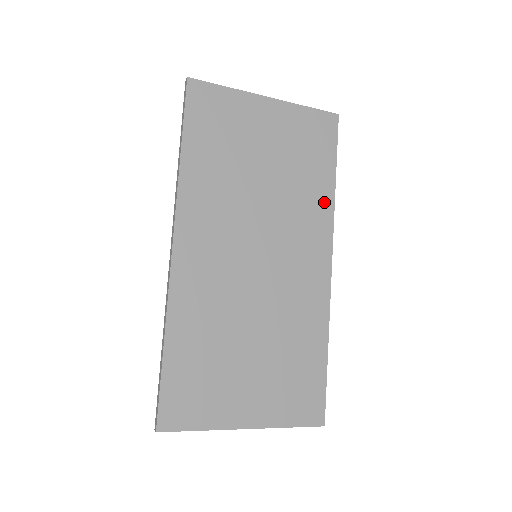
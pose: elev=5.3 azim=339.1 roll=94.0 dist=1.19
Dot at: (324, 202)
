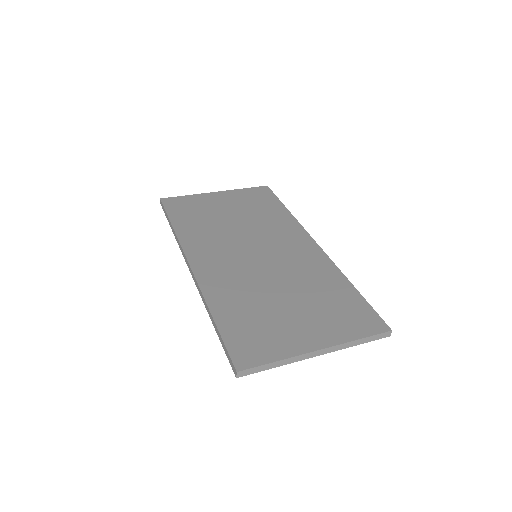
Dot at: (287, 219)
